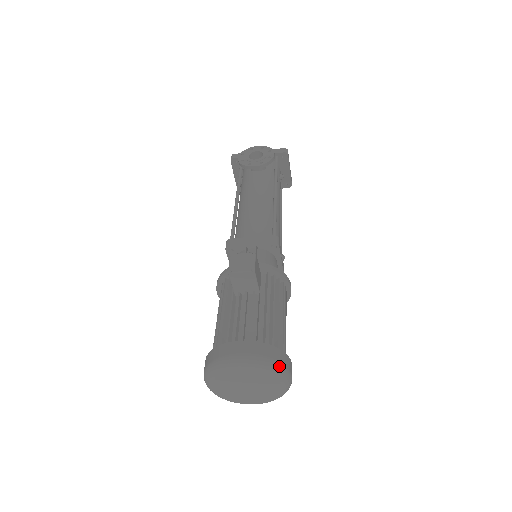
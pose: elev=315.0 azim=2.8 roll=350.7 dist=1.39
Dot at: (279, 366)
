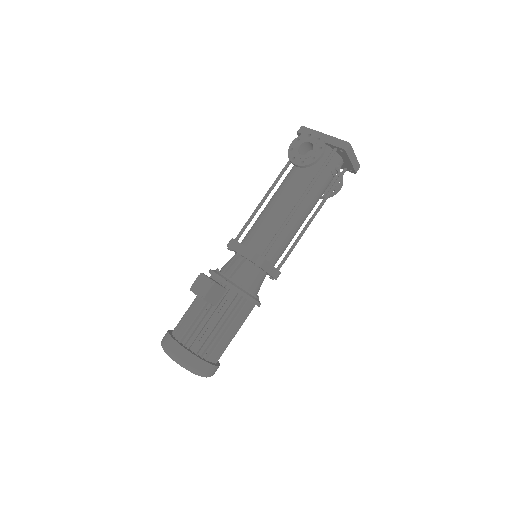
Dot at: (193, 370)
